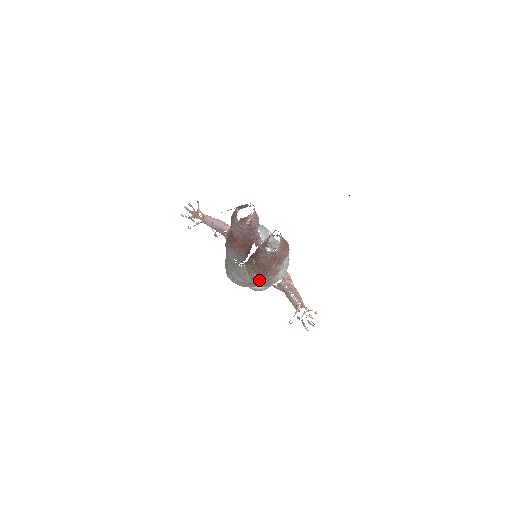
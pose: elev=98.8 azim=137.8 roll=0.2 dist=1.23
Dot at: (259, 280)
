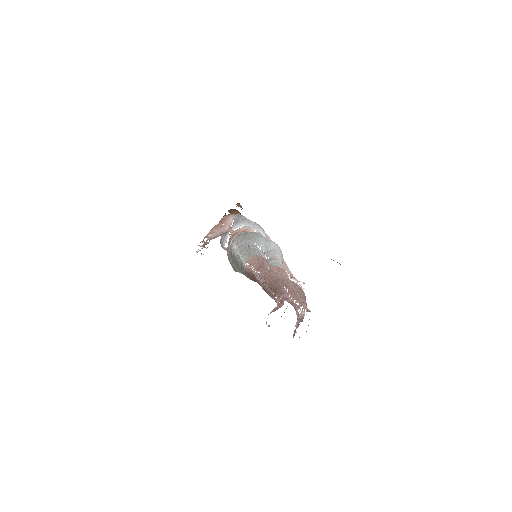
Dot at: occluded
